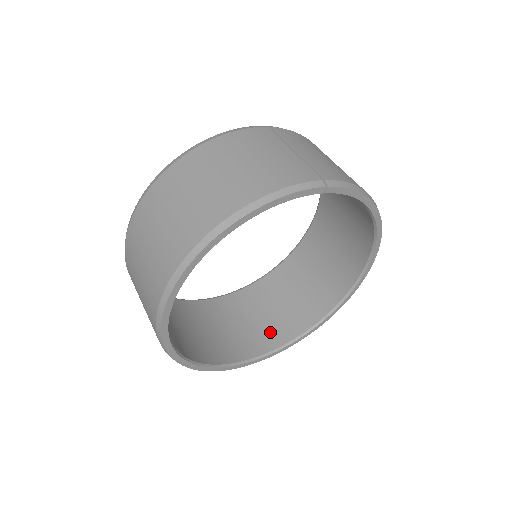
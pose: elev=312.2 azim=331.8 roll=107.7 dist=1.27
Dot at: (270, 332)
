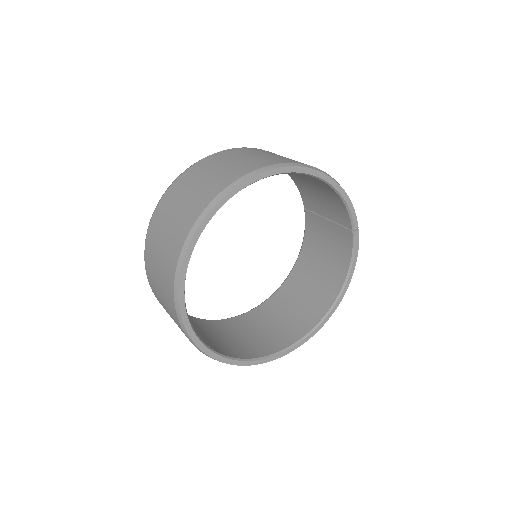
Dot at: (198, 334)
